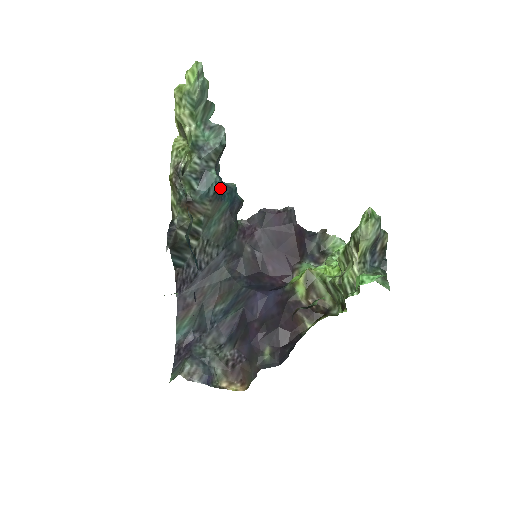
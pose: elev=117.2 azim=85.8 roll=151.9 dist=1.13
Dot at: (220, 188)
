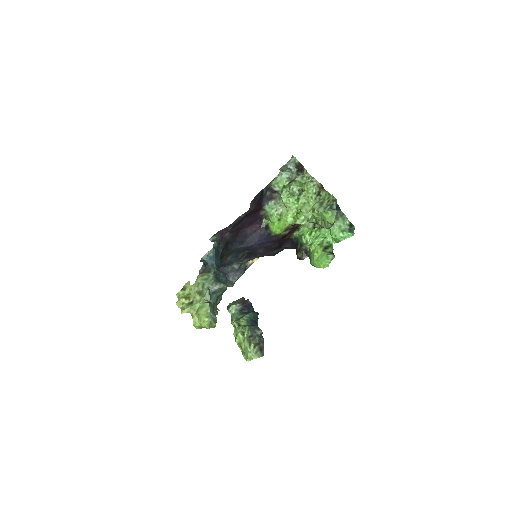
Dot at: occluded
